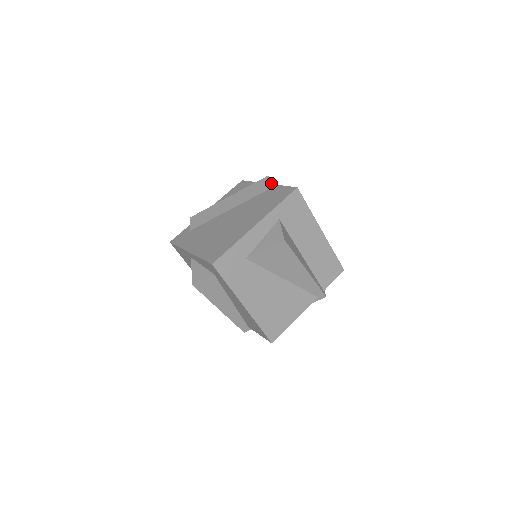
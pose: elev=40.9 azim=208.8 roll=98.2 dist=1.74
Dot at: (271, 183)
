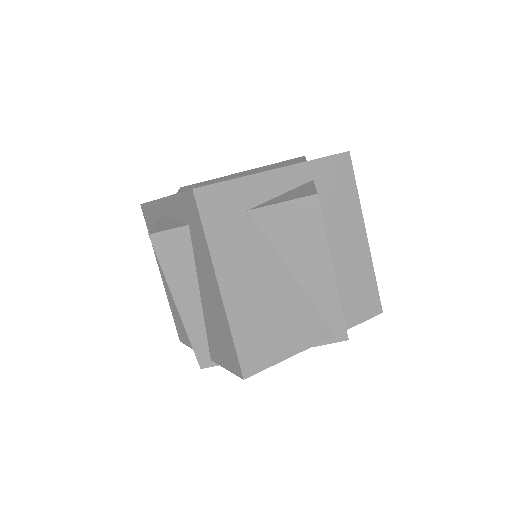
Dot at: occluded
